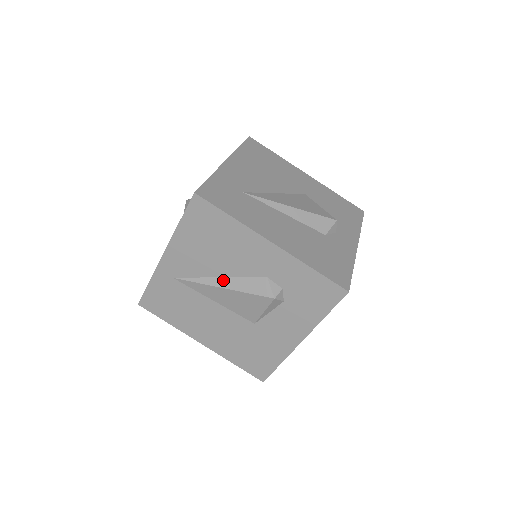
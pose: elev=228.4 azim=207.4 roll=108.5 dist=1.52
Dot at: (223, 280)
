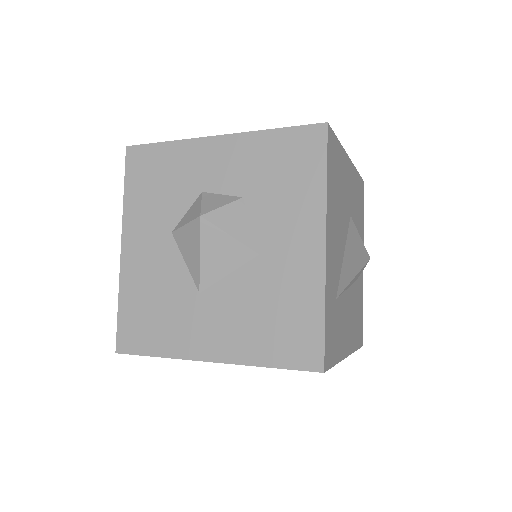
Dot at: occluded
